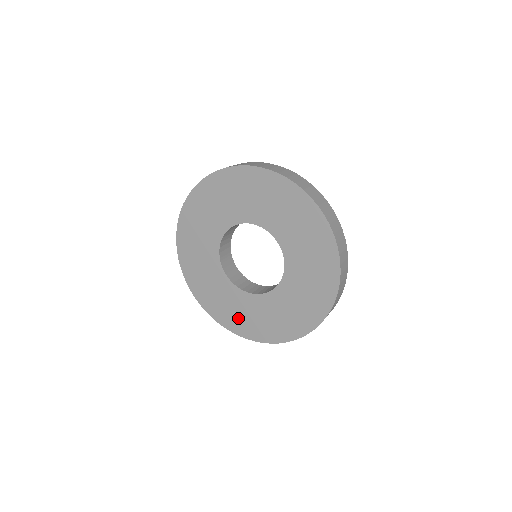
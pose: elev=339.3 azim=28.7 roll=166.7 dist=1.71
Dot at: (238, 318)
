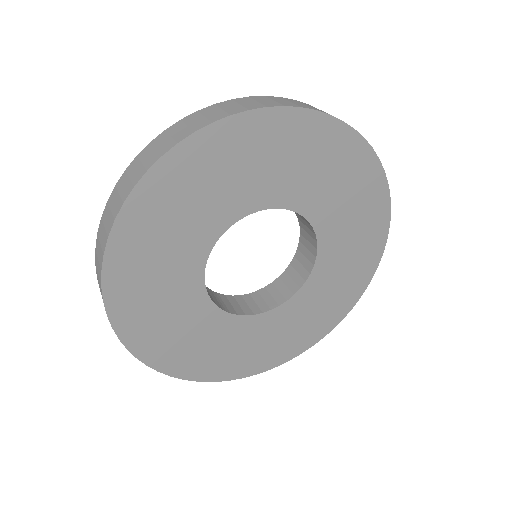
Dot at: (298, 334)
